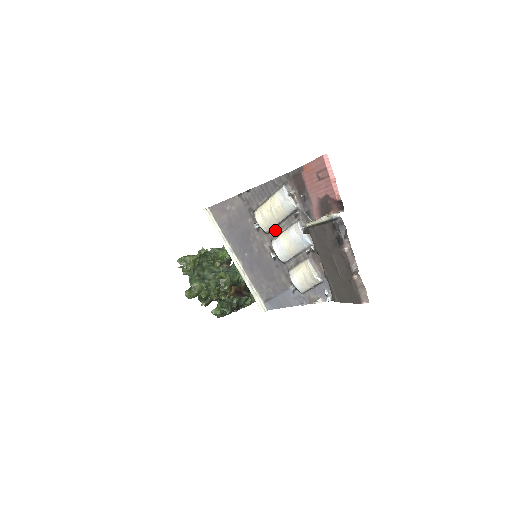
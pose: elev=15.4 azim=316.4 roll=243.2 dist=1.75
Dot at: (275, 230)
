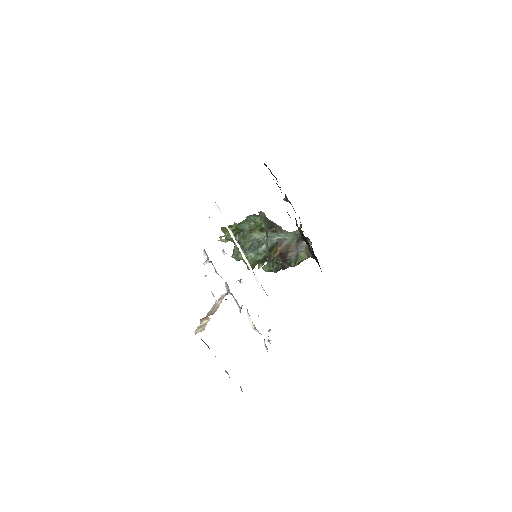
Dot at: occluded
